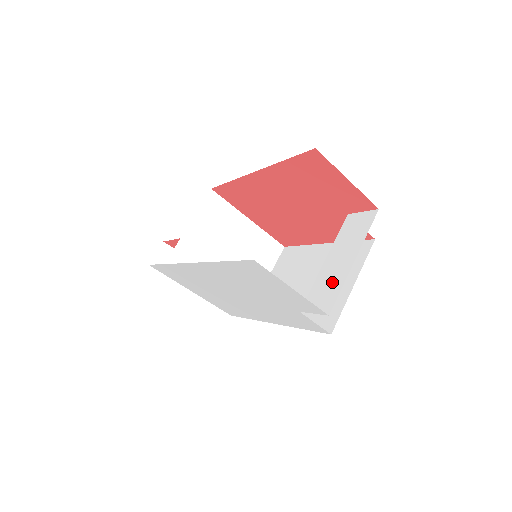
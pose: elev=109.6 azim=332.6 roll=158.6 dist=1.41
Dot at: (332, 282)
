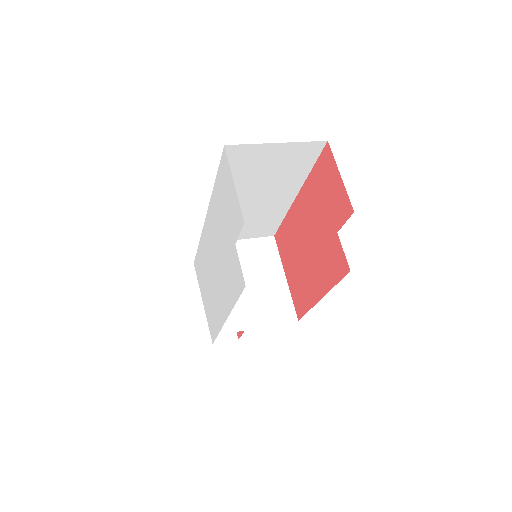
Dot at: occluded
